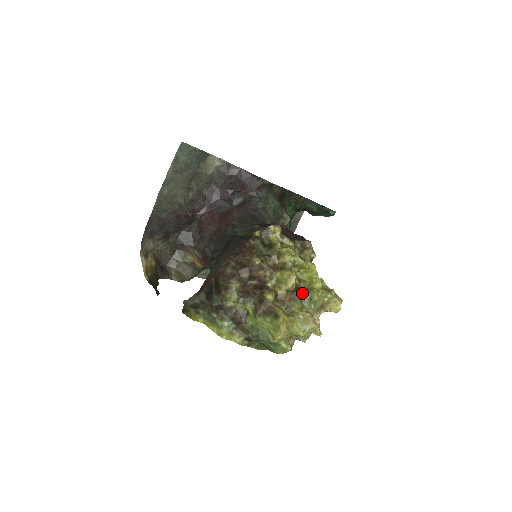
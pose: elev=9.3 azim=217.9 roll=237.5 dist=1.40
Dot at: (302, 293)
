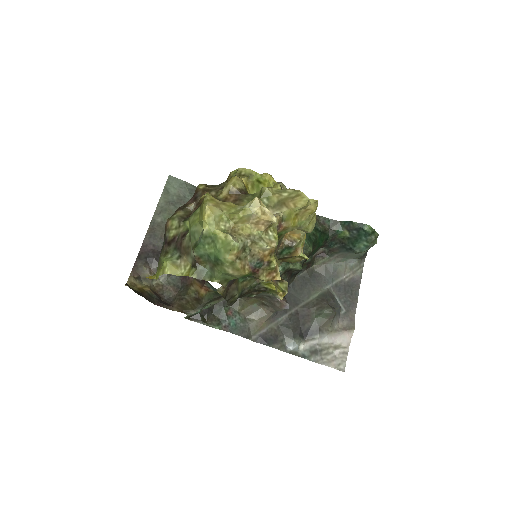
Dot at: (251, 194)
